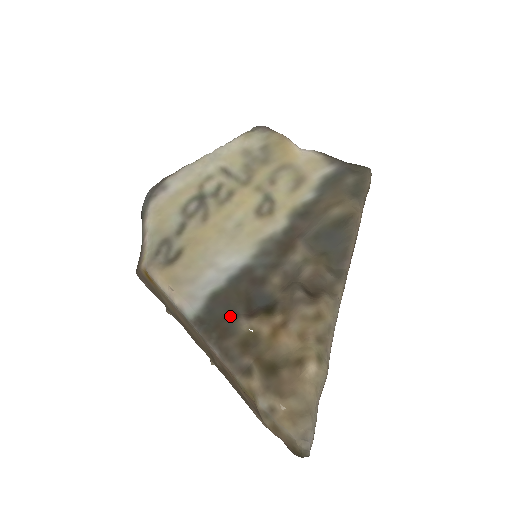
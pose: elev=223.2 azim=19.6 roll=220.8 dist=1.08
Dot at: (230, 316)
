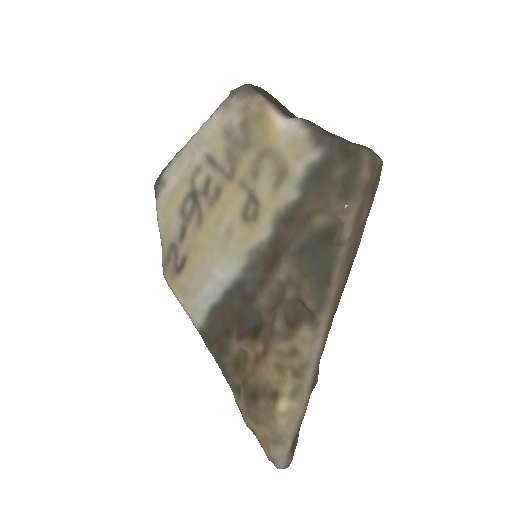
Dot at: (226, 333)
